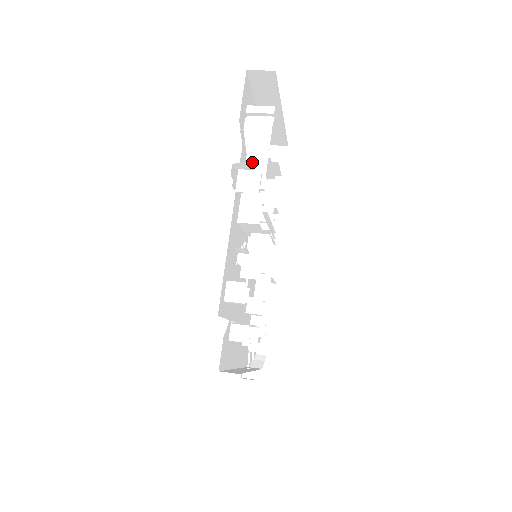
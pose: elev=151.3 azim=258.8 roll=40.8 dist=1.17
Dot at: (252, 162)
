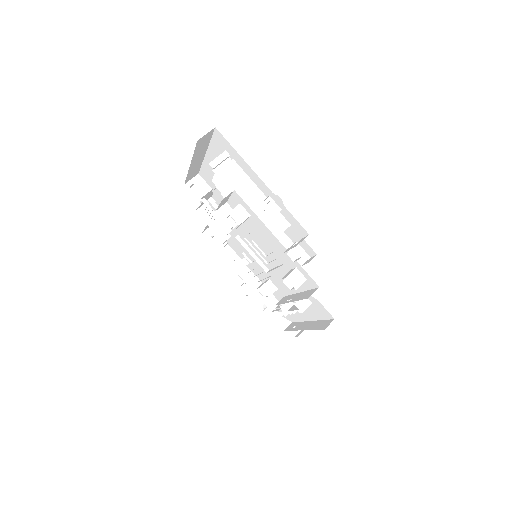
Dot at: (249, 195)
